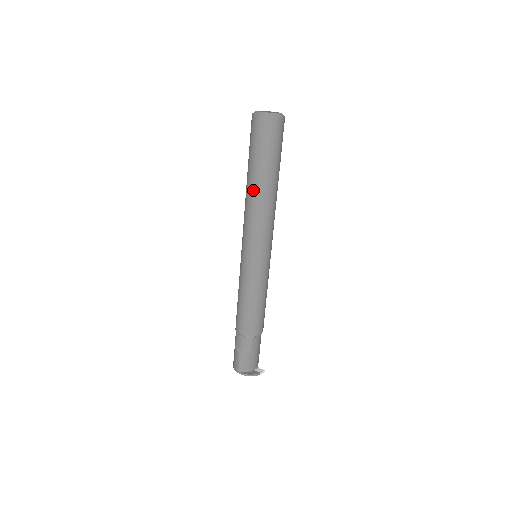
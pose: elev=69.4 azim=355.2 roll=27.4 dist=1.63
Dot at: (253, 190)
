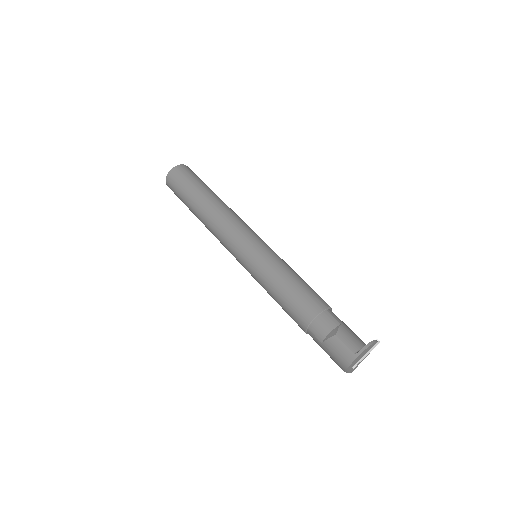
Dot at: (206, 206)
